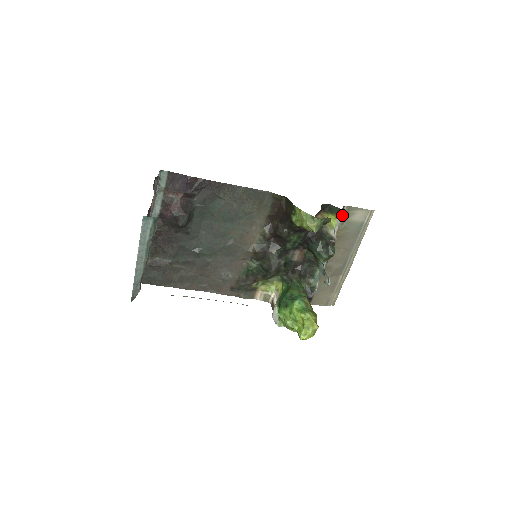
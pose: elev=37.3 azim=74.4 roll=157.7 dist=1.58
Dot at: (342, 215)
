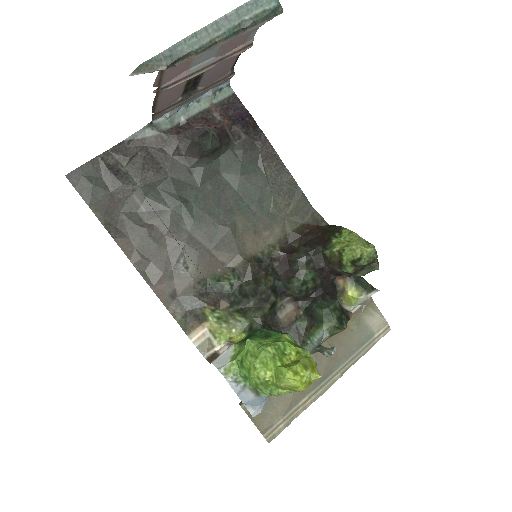
Dot at: (371, 293)
